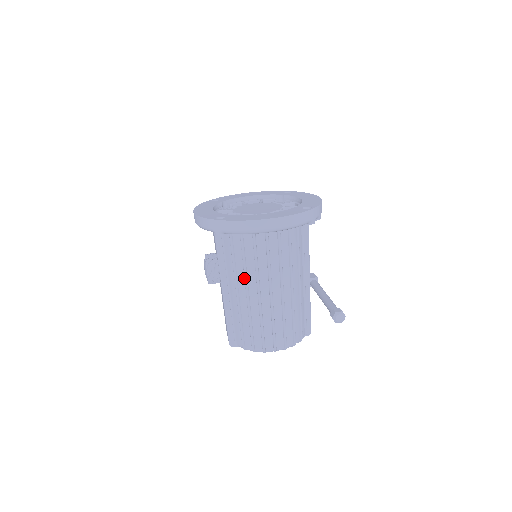
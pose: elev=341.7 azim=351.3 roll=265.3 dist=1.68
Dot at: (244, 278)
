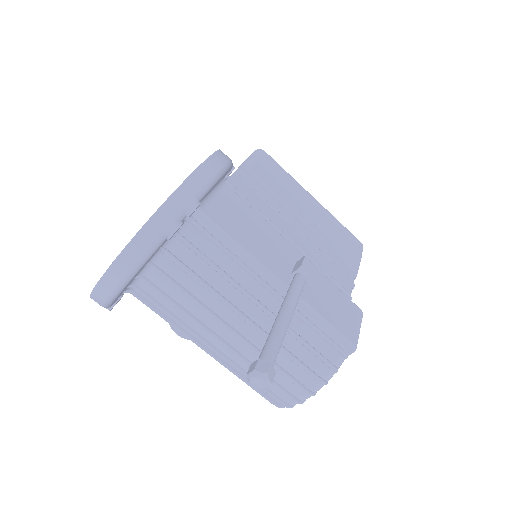
Dot at: (186, 335)
